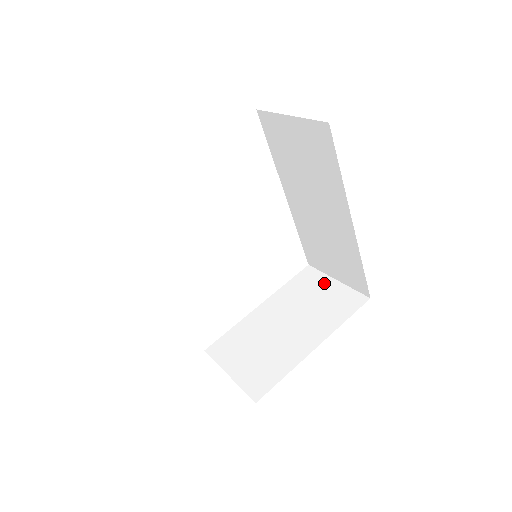
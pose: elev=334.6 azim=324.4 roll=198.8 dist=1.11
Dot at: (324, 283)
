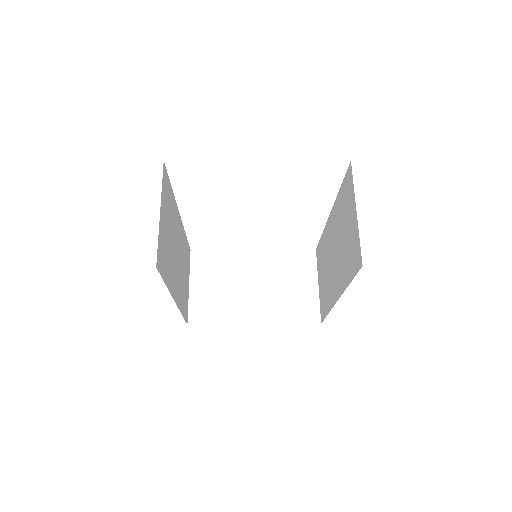
Dot at: (309, 278)
